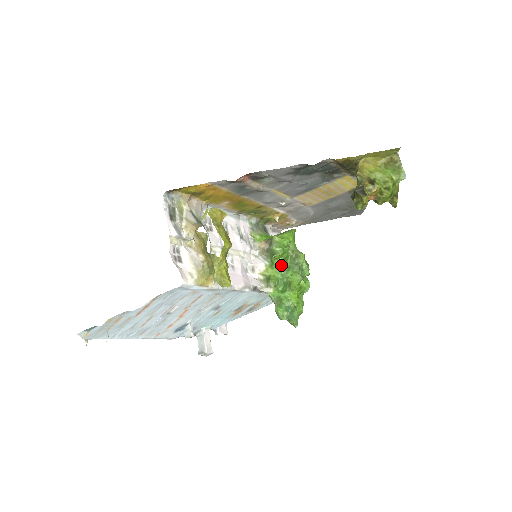
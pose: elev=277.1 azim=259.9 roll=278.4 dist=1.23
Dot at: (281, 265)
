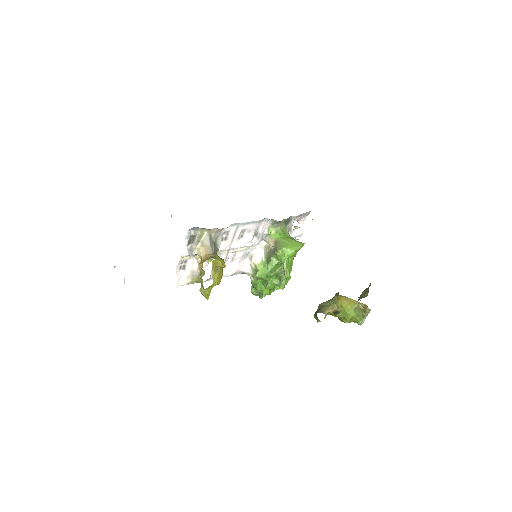
Dot at: (271, 268)
